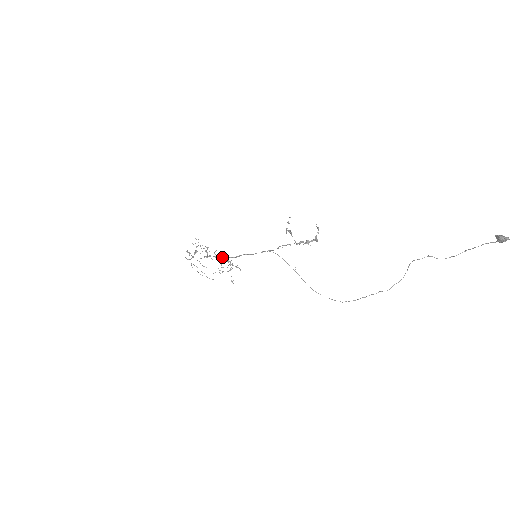
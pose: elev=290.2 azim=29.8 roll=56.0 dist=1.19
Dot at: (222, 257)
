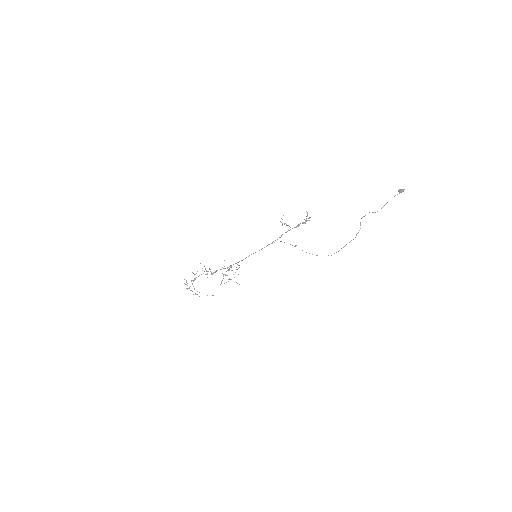
Dot at: (229, 266)
